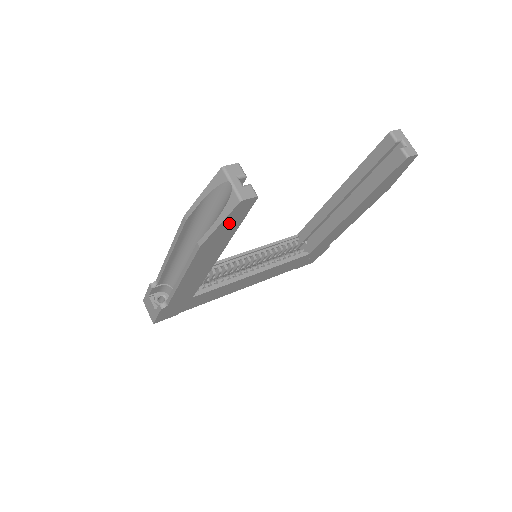
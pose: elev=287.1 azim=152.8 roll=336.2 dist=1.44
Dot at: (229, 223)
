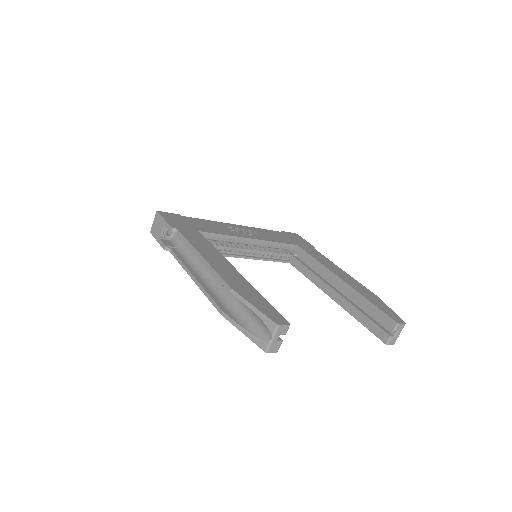
Dot at: occluded
